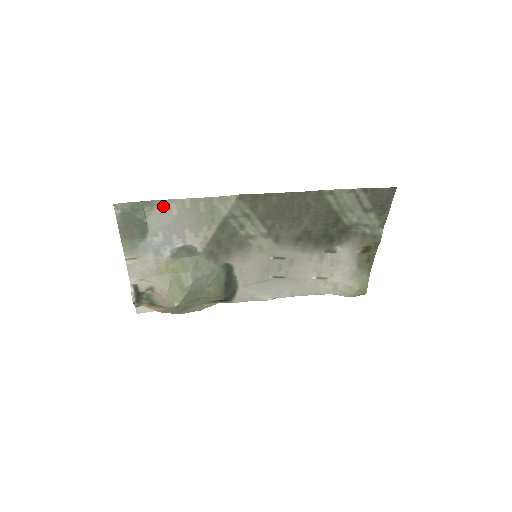
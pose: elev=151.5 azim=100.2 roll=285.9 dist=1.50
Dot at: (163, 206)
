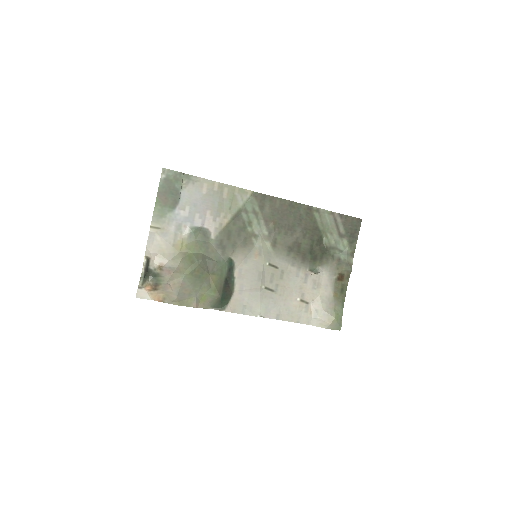
Dot at: (197, 183)
